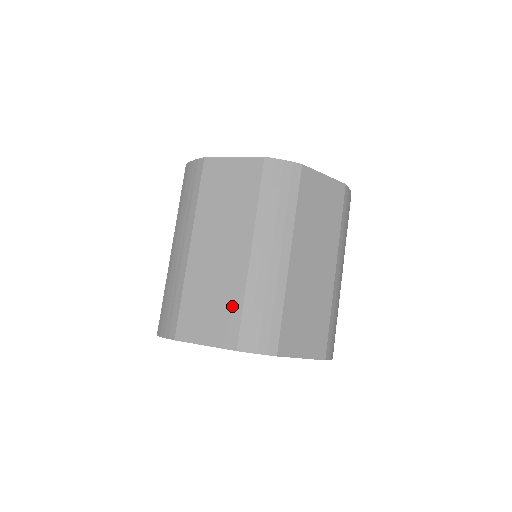
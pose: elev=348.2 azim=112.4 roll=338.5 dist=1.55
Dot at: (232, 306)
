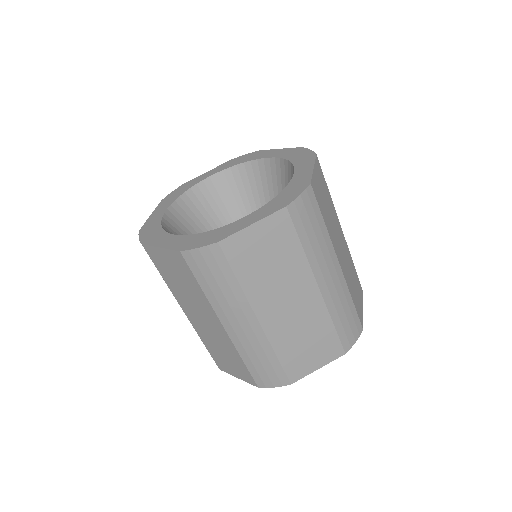
Dot at: (237, 360)
